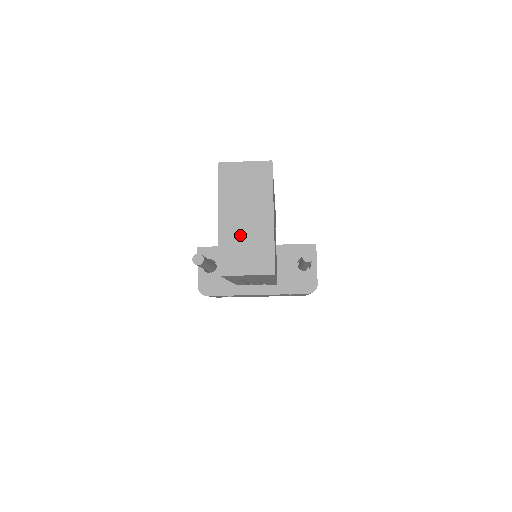
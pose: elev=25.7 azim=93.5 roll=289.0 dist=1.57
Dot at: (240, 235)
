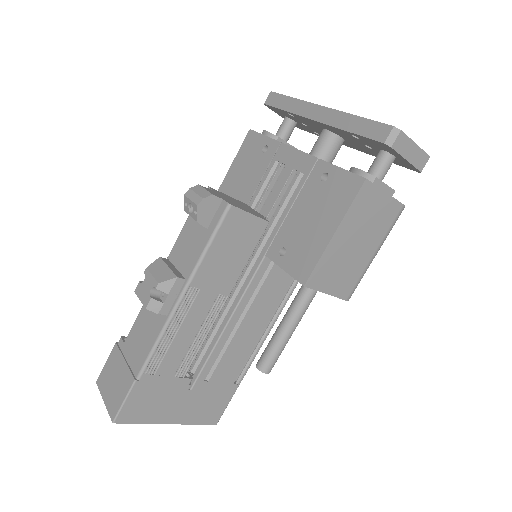
Dot at: occluded
